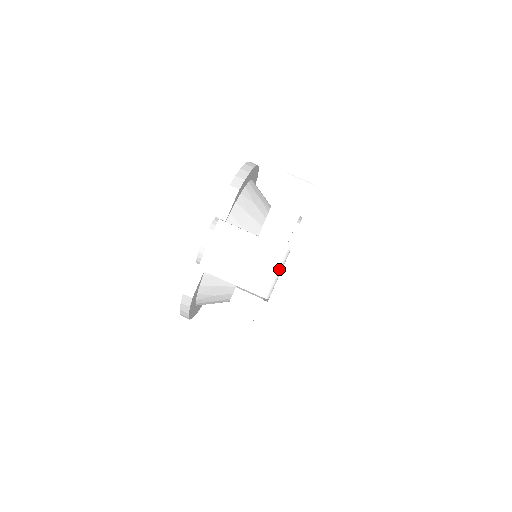
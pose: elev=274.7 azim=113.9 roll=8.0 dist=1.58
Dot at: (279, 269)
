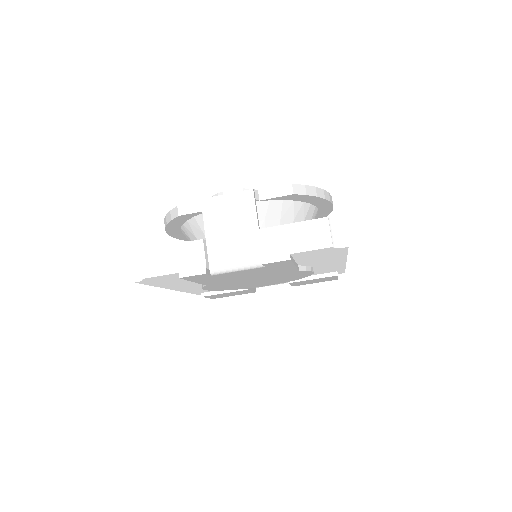
Dot at: (242, 267)
